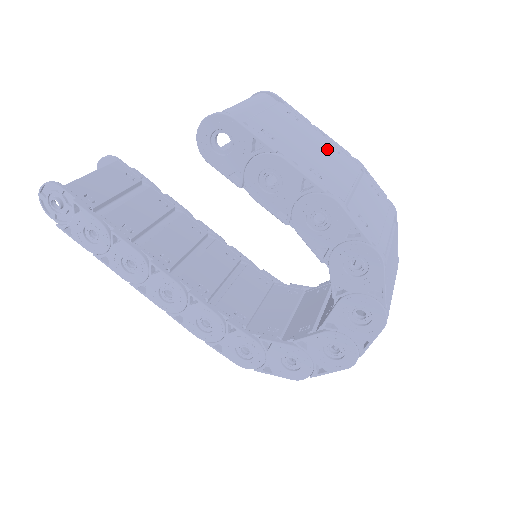
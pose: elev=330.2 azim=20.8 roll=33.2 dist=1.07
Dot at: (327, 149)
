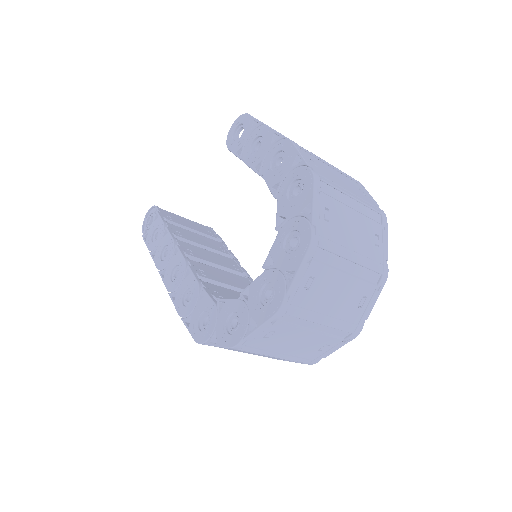
Dot at: occluded
